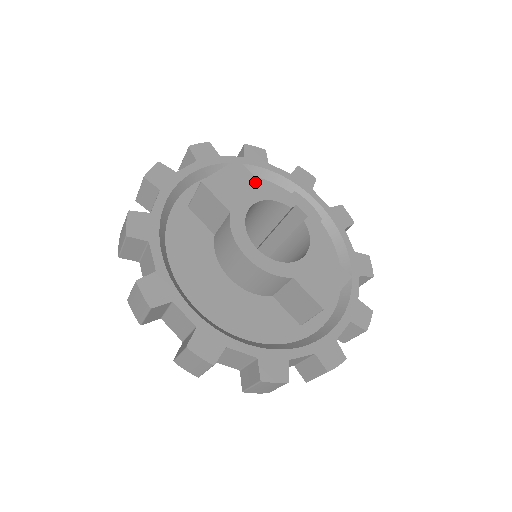
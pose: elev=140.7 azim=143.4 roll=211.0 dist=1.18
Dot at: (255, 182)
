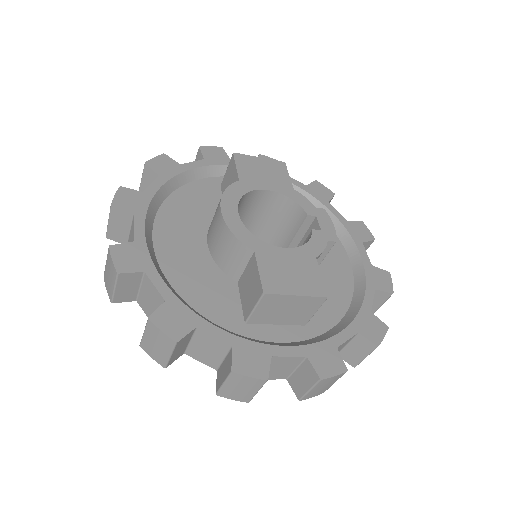
Dot at: (287, 181)
